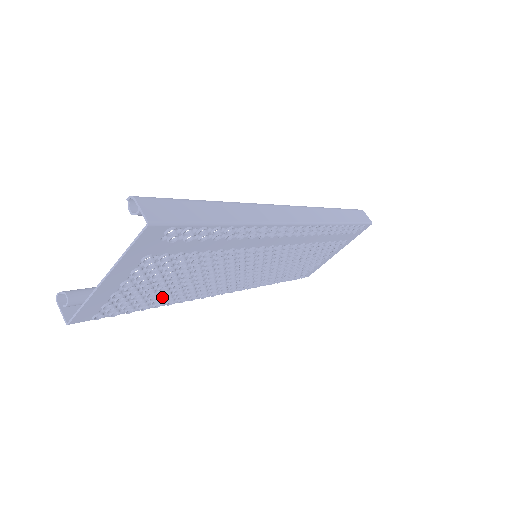
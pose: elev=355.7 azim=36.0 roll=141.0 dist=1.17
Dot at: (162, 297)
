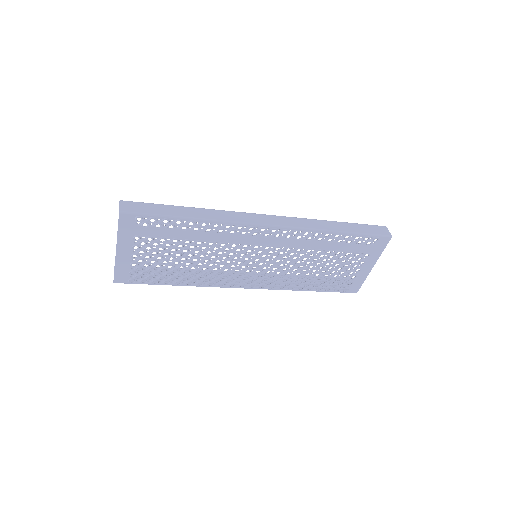
Dot at: (176, 276)
